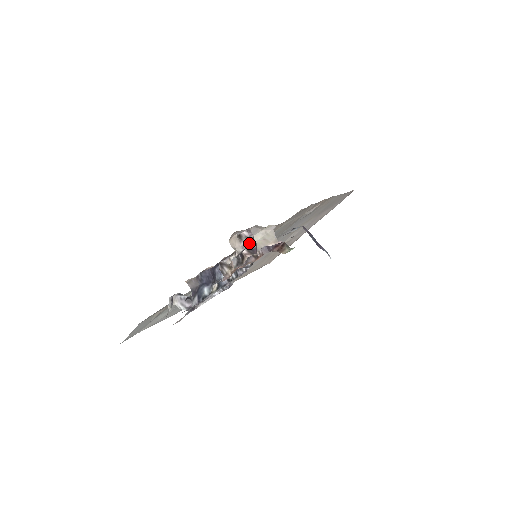
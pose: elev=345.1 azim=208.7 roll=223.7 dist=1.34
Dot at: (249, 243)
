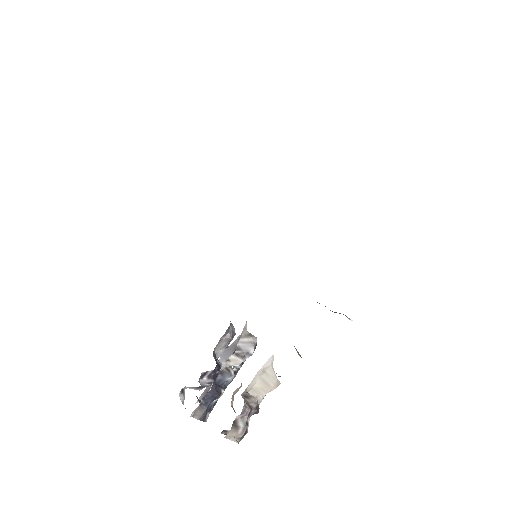
Dot at: (247, 417)
